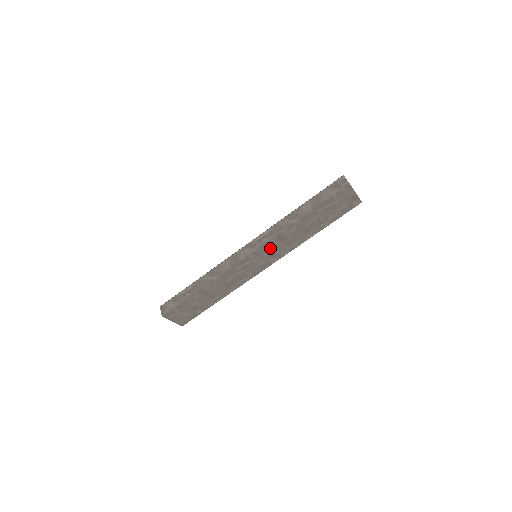
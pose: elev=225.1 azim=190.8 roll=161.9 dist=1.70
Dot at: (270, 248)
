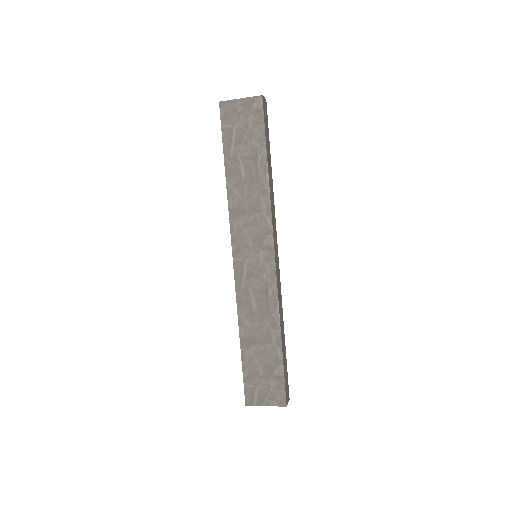
Dot at: (244, 233)
